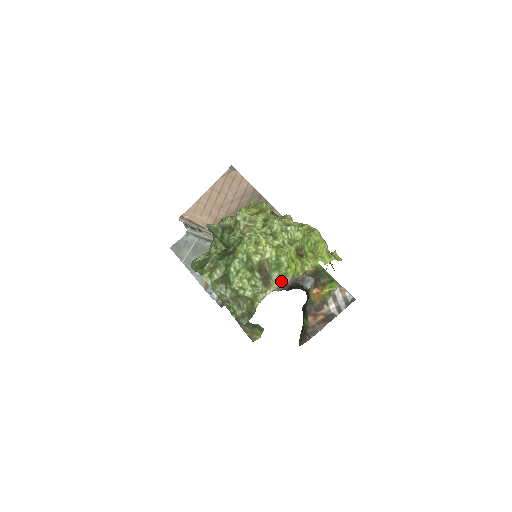
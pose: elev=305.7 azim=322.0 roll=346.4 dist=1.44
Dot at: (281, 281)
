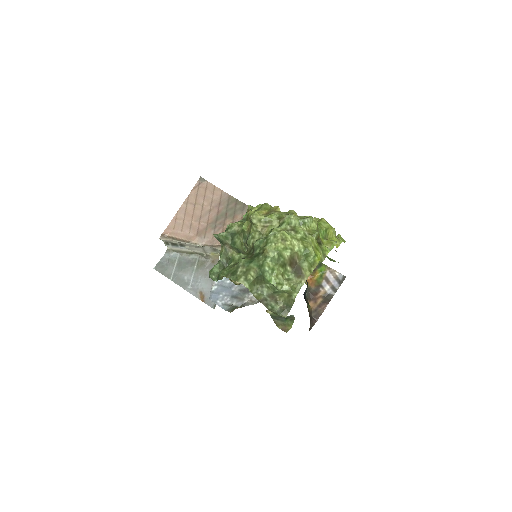
Dot at: (311, 269)
